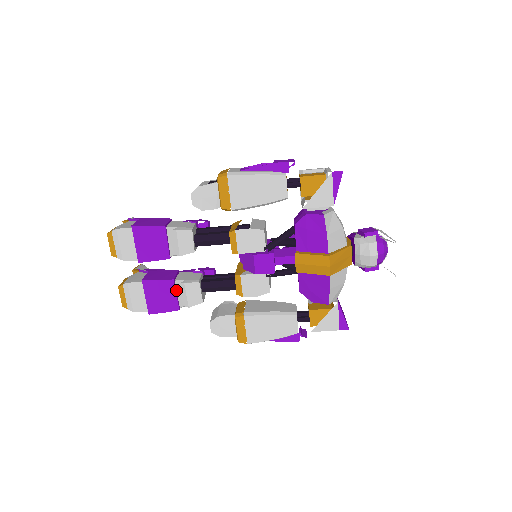
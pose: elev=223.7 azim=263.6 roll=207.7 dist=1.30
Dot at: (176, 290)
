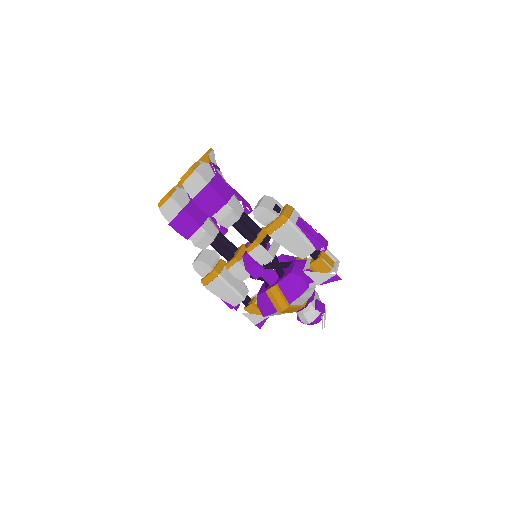
Dot at: (197, 231)
